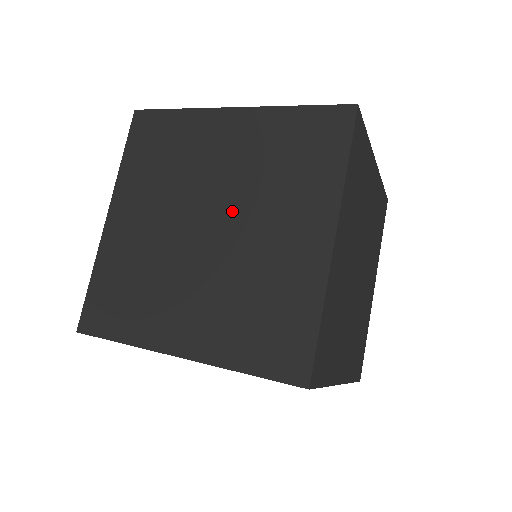
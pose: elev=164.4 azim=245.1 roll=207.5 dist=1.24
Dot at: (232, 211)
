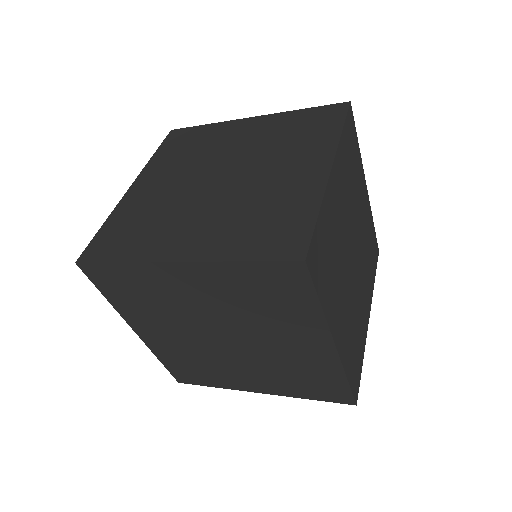
Dot at: (244, 166)
